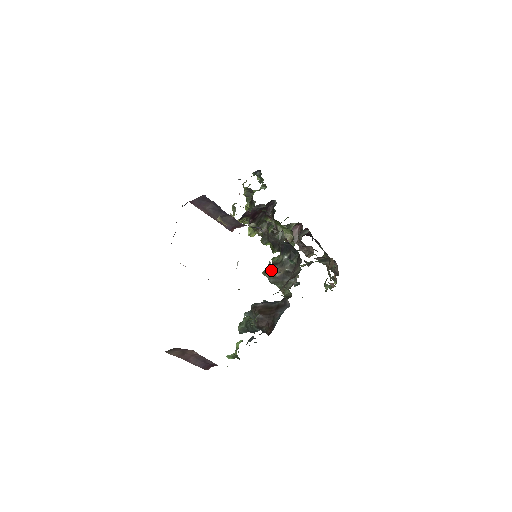
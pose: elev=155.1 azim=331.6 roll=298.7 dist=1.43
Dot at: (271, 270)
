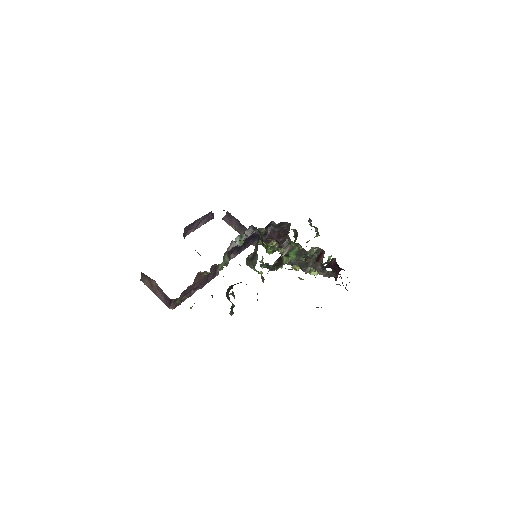
Dot at: (249, 255)
